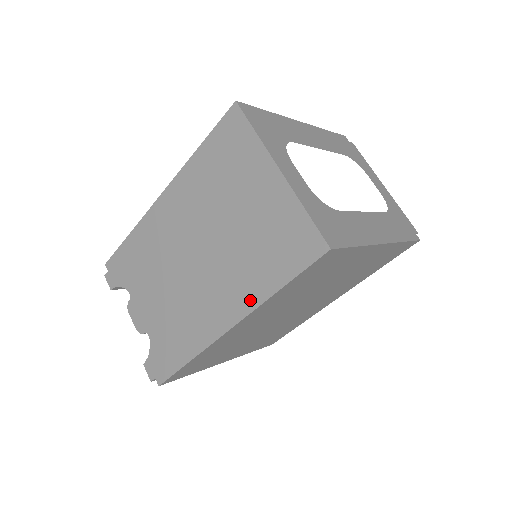
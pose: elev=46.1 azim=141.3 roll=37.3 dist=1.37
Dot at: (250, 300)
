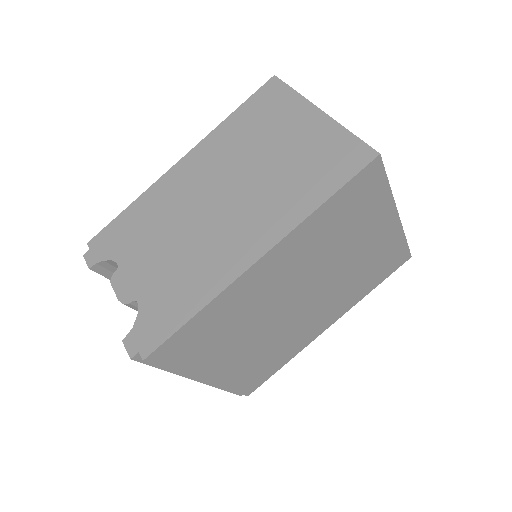
Dot at: (287, 222)
